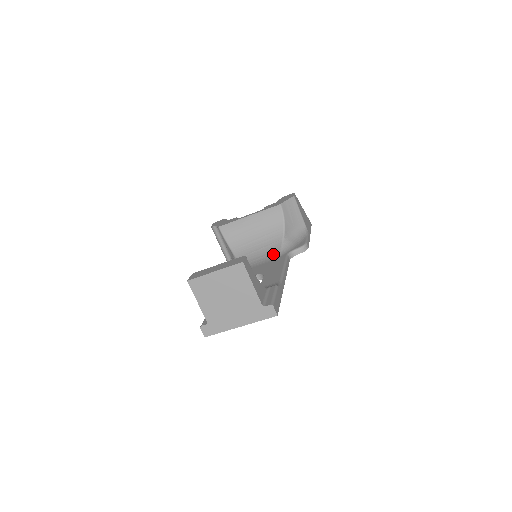
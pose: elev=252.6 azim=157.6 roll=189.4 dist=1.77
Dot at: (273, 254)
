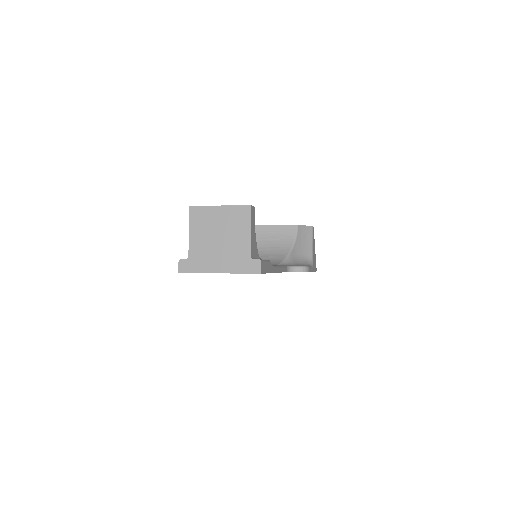
Dot at: (273, 263)
